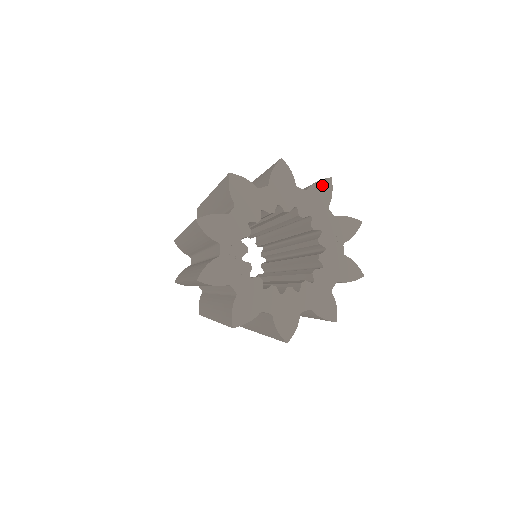
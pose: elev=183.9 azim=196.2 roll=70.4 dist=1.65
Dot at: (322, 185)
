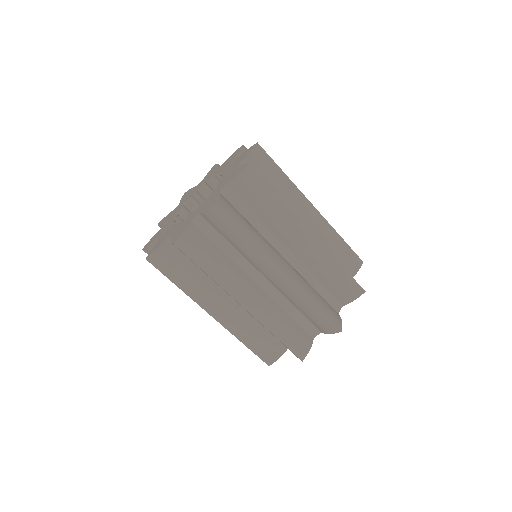
Dot at: (235, 153)
